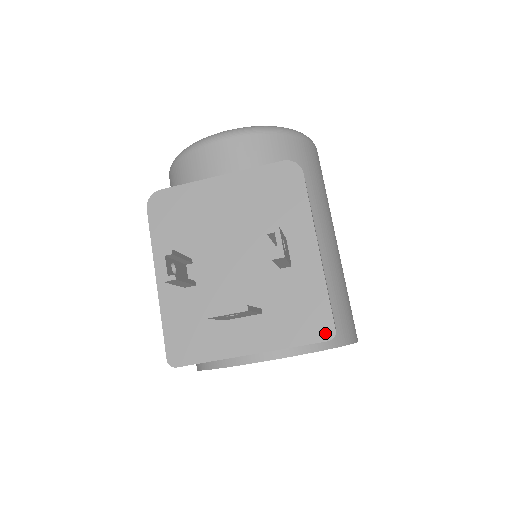
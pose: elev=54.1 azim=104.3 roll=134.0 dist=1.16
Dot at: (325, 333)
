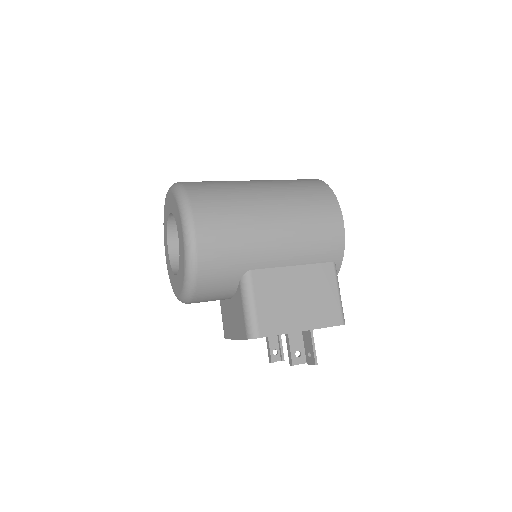
Dot at: occluded
